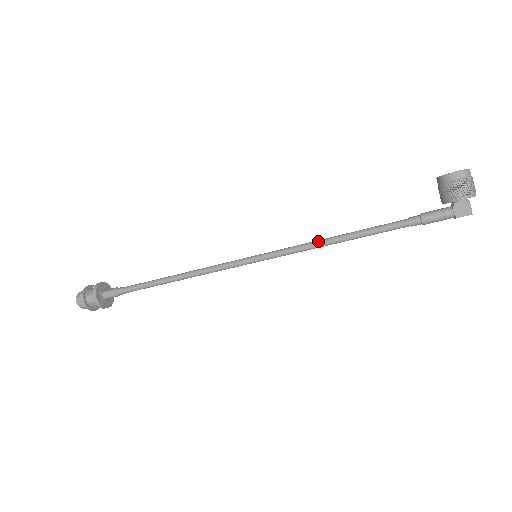
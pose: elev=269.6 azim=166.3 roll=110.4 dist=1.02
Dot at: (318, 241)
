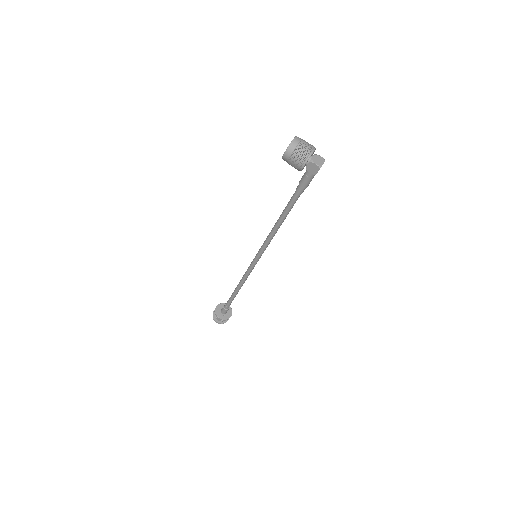
Dot at: (271, 232)
